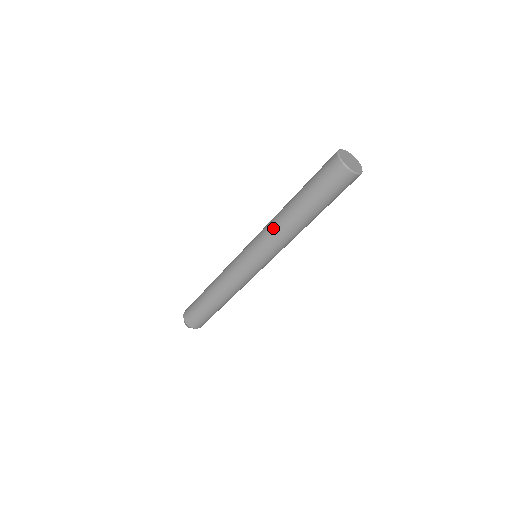
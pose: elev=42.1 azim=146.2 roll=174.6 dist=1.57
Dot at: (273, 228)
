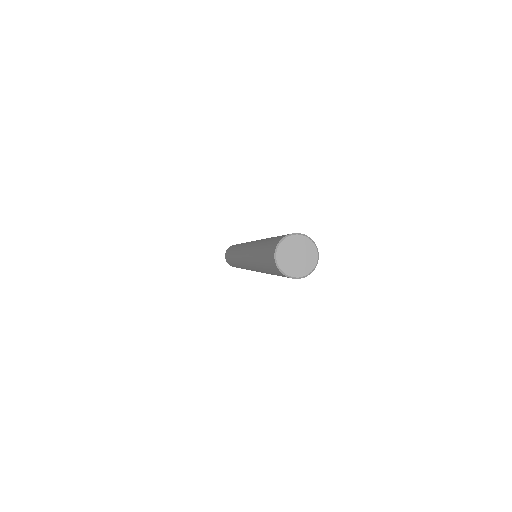
Dot at: (249, 259)
